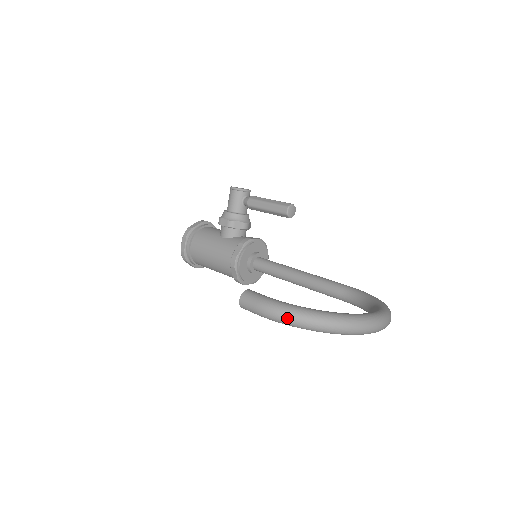
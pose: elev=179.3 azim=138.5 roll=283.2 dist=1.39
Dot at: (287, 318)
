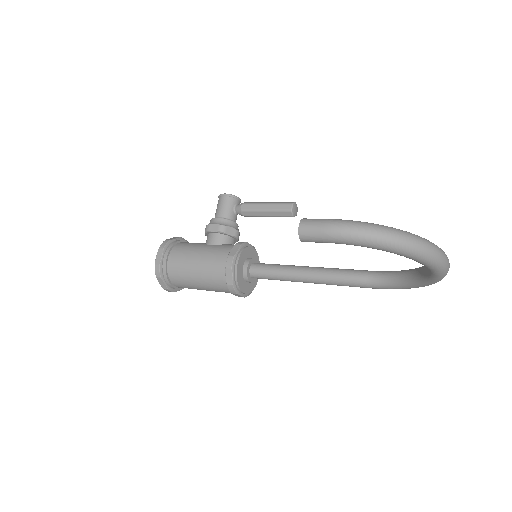
Dot at: (367, 232)
